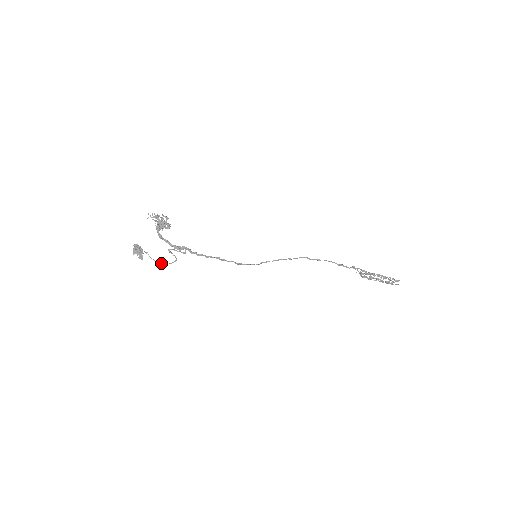
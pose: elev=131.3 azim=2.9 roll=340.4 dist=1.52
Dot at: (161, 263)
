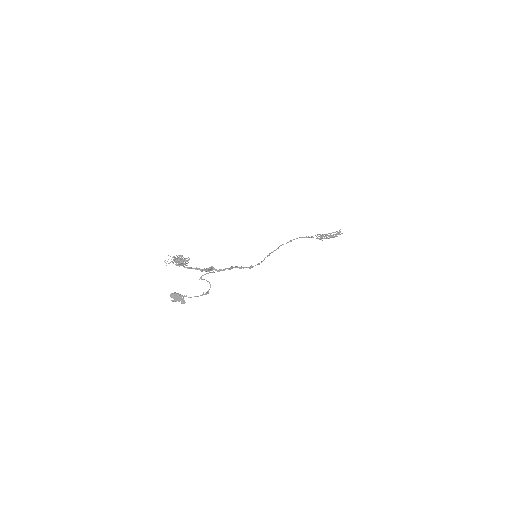
Dot at: (202, 294)
